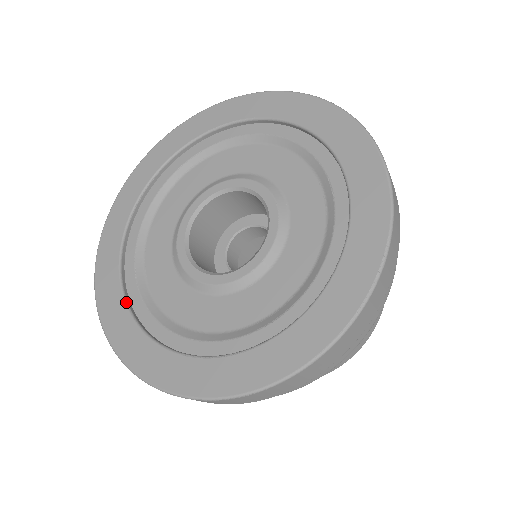
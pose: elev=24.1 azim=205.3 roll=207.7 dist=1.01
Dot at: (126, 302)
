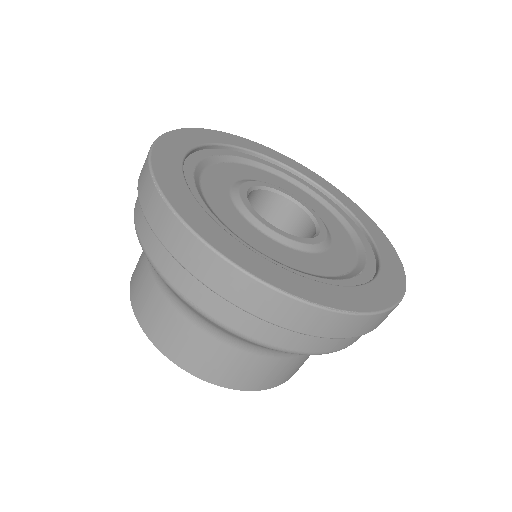
Dot at: (196, 147)
